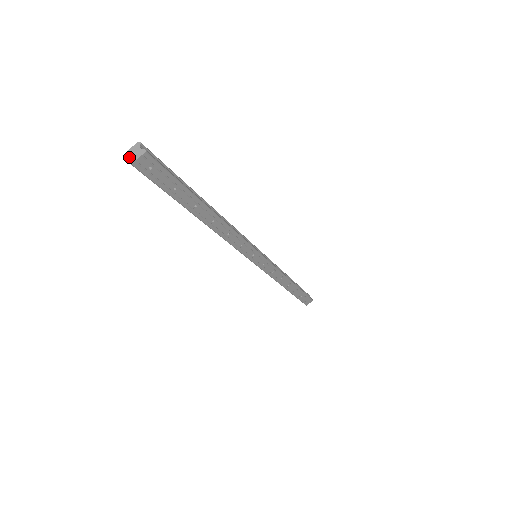
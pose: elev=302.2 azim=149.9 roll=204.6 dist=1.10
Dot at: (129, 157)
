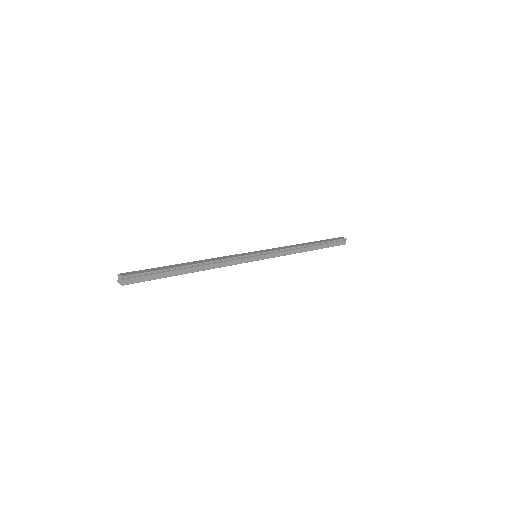
Dot at: (120, 276)
